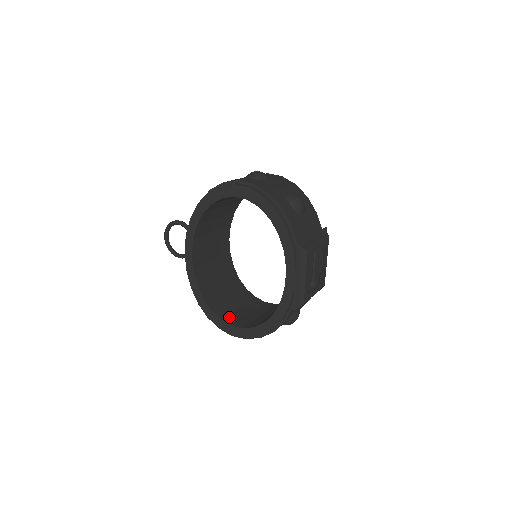
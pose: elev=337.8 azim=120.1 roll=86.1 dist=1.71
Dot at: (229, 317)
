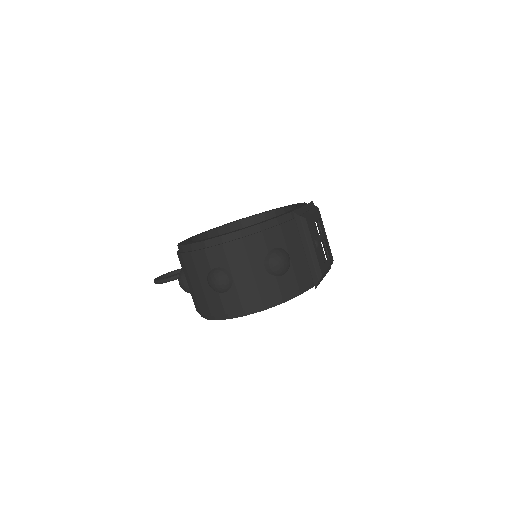
Dot at: occluded
